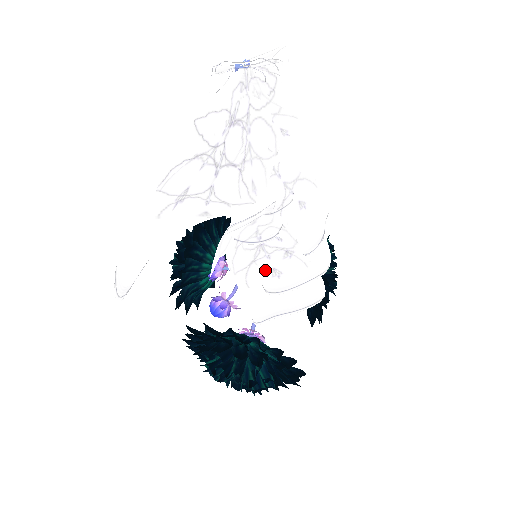
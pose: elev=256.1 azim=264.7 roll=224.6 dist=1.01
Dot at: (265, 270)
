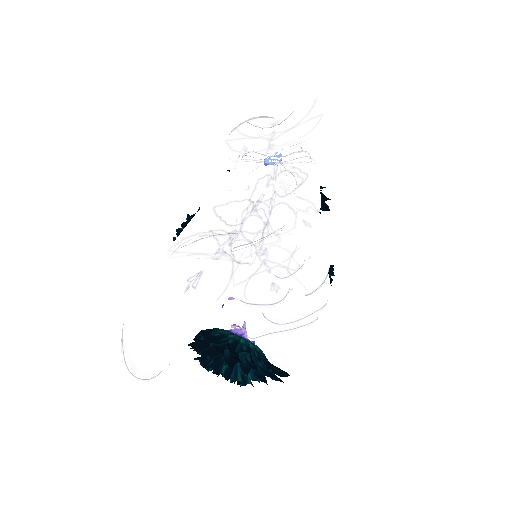
Dot at: occluded
